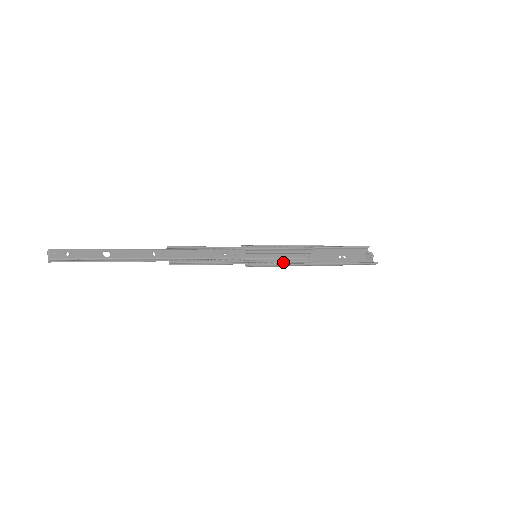
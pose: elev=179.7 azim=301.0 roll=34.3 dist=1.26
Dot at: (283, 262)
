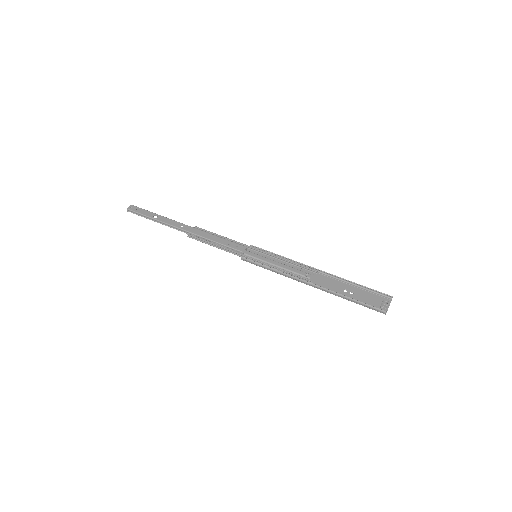
Dot at: (275, 268)
